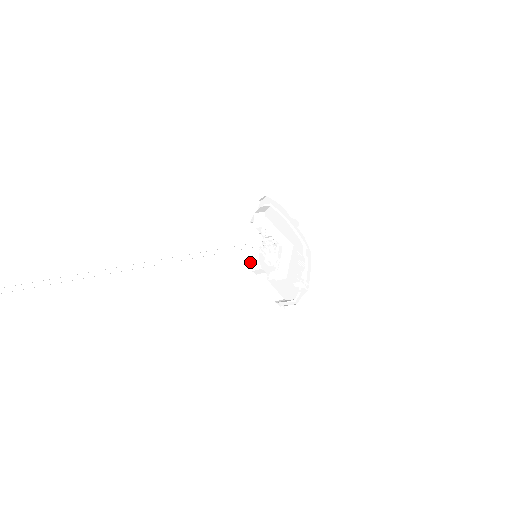
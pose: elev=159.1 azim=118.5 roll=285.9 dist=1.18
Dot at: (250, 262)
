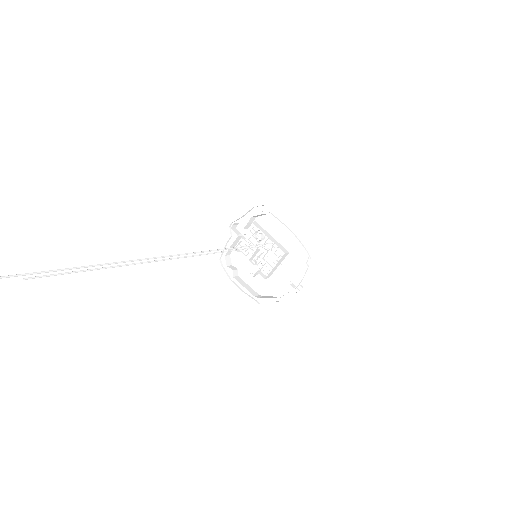
Dot at: (225, 258)
